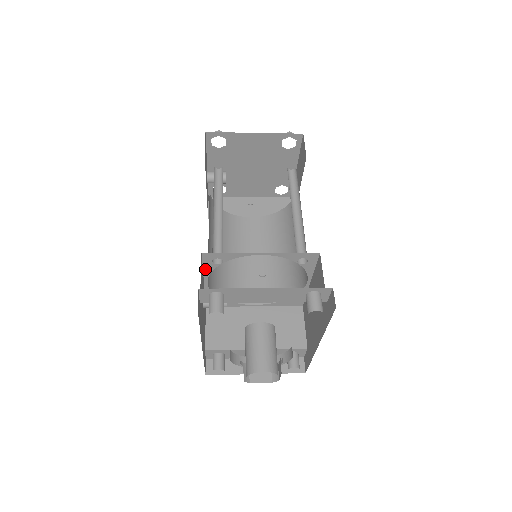
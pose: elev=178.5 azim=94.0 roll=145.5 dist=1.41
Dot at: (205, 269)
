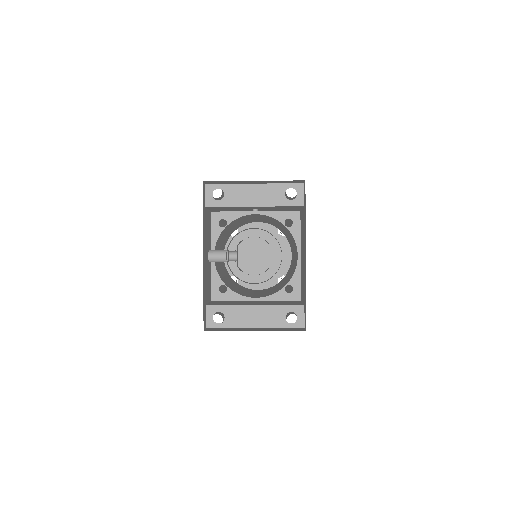
Dot at: (213, 235)
